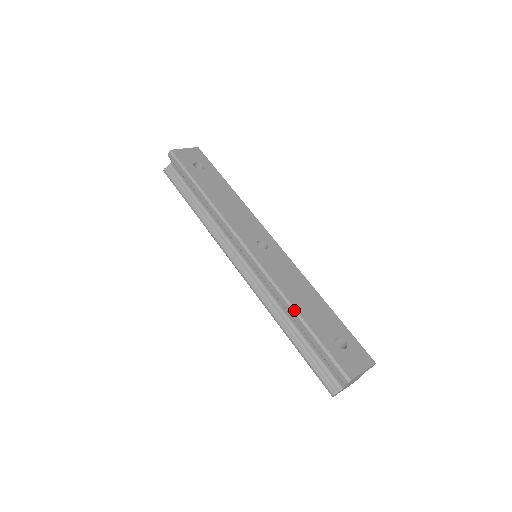
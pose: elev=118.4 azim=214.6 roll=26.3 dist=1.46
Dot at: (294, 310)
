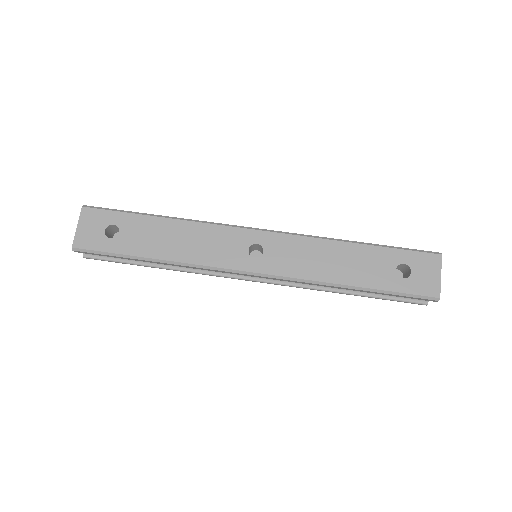
Dot at: (344, 287)
